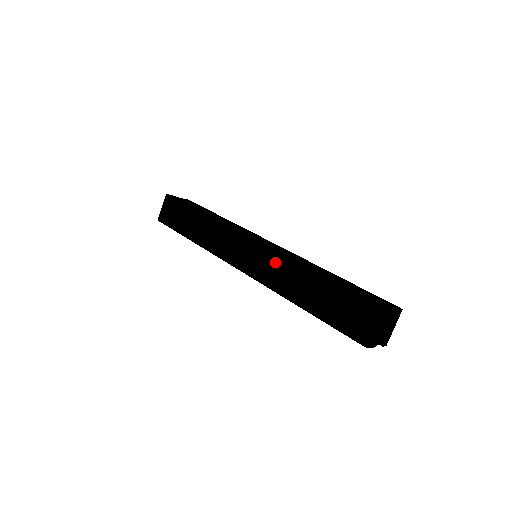
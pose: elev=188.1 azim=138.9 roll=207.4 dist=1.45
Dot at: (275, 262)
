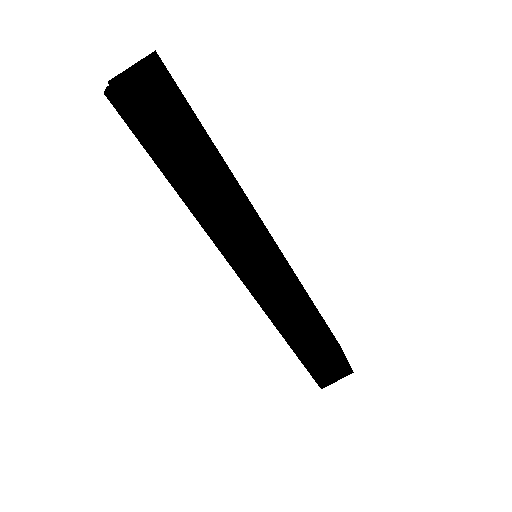
Dot at: (293, 298)
